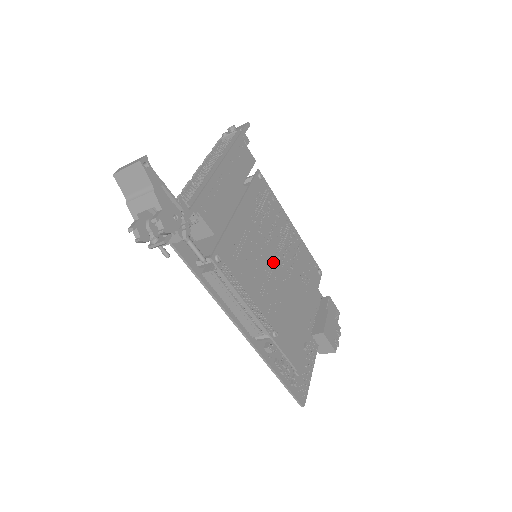
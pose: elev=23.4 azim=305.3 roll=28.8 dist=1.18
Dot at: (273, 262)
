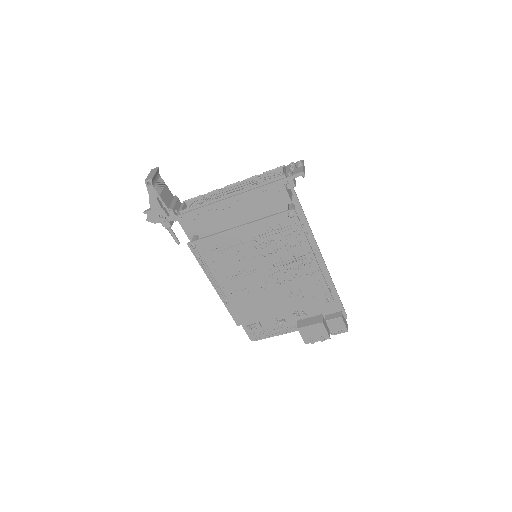
Dot at: (259, 269)
